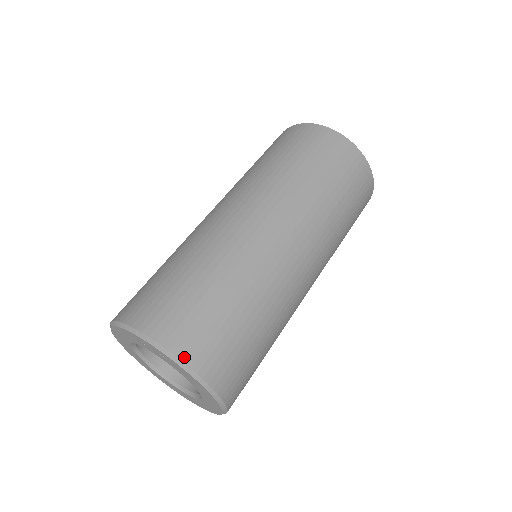
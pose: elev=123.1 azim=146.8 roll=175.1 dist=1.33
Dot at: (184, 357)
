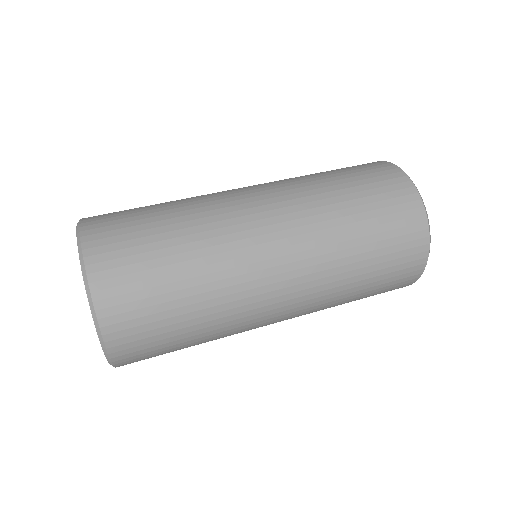
Dot at: (85, 240)
